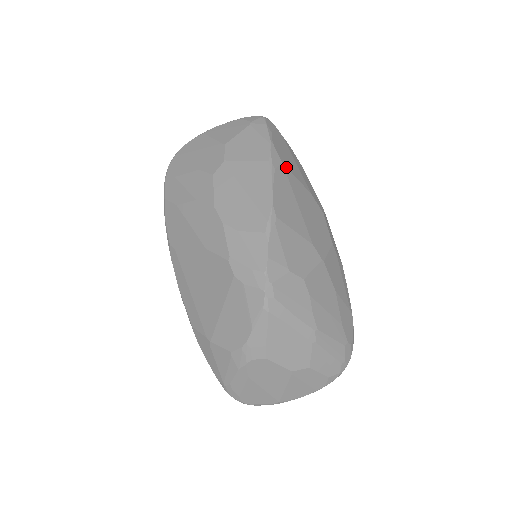
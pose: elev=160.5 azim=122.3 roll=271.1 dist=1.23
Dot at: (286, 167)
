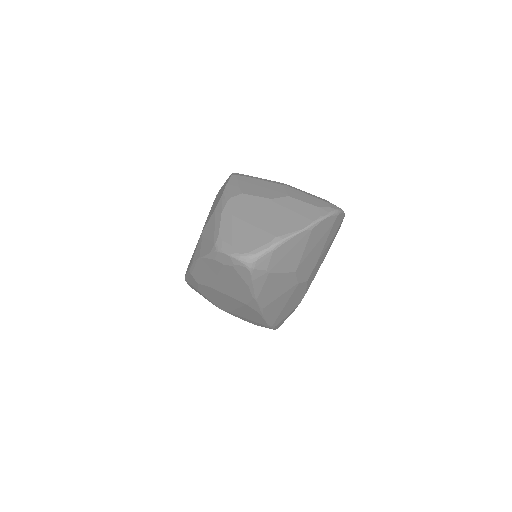
Dot at: occluded
